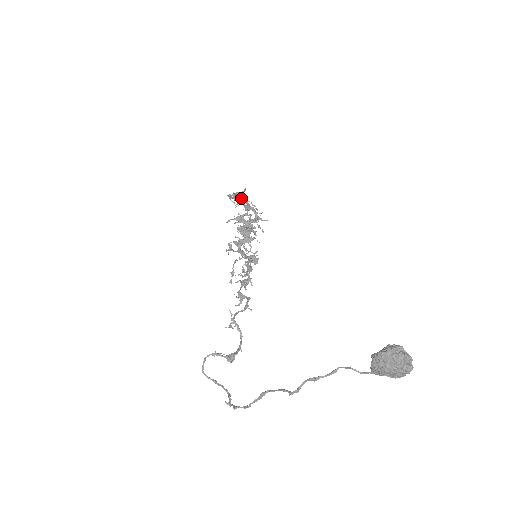
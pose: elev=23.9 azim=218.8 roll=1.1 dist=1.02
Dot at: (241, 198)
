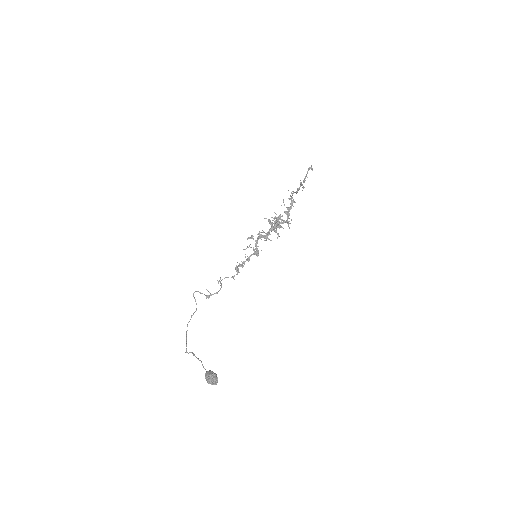
Dot at: (292, 198)
